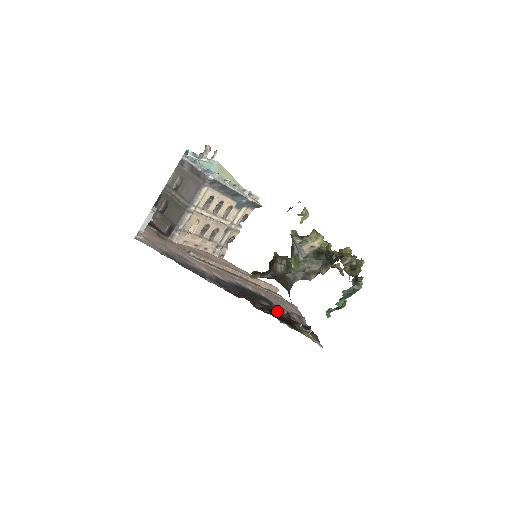
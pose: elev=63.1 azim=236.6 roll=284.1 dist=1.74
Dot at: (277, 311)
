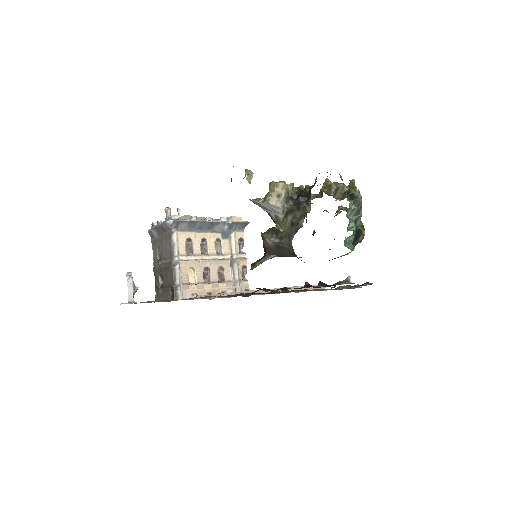
Dot at: (304, 285)
